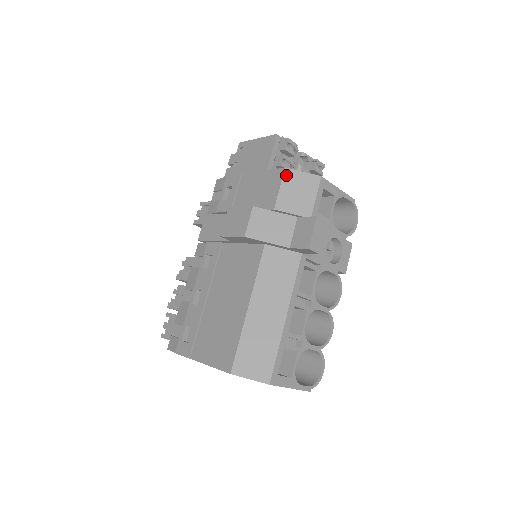
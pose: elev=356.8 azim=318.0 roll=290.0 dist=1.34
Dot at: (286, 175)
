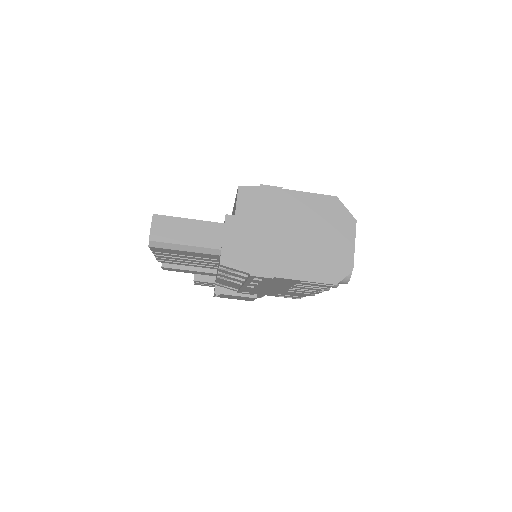
Dot at: occluded
